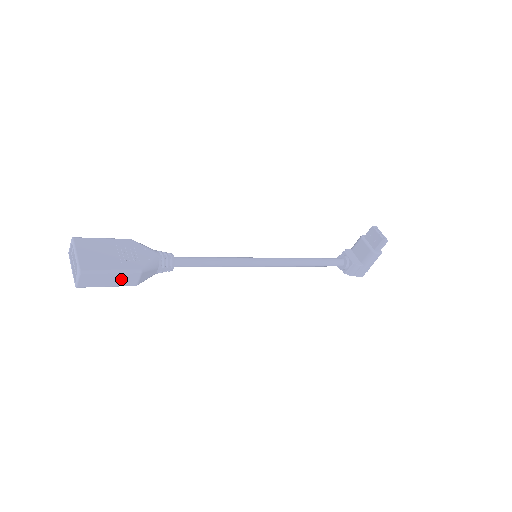
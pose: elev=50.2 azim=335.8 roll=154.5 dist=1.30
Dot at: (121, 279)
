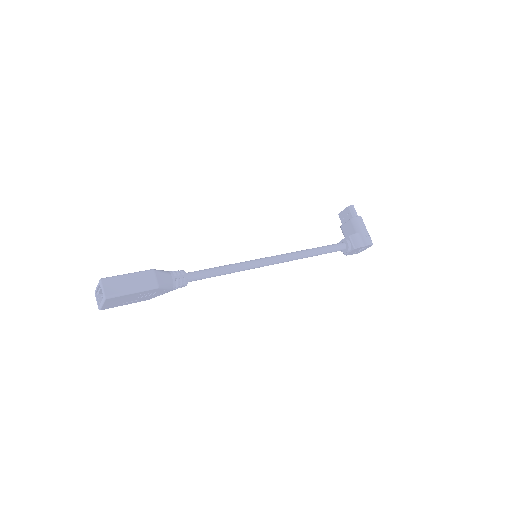
Dot at: (140, 281)
